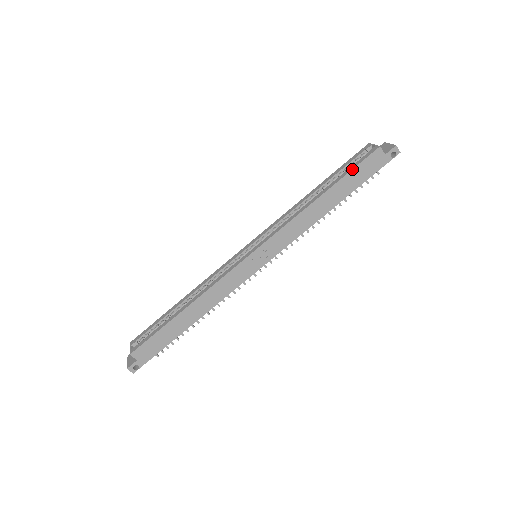
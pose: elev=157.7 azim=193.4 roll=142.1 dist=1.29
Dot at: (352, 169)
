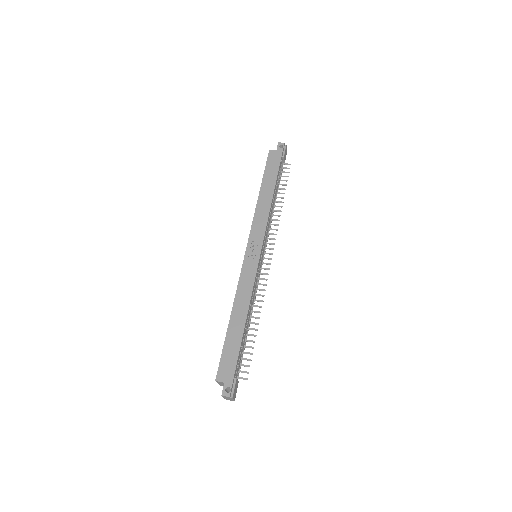
Dot at: occluded
